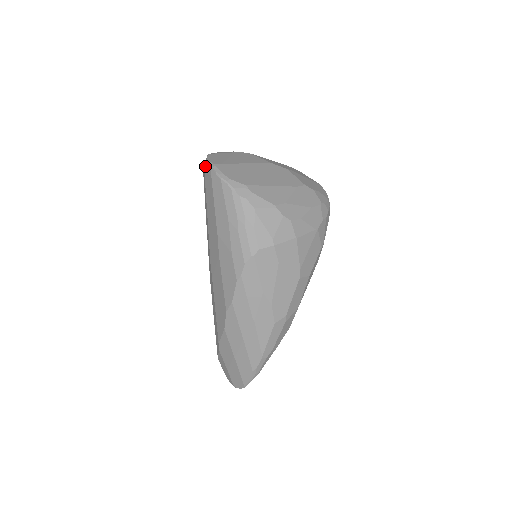
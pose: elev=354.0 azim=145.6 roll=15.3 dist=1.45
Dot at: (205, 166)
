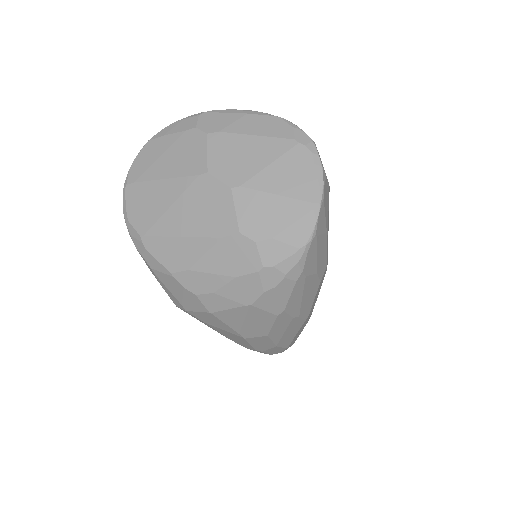
Dot at: occluded
